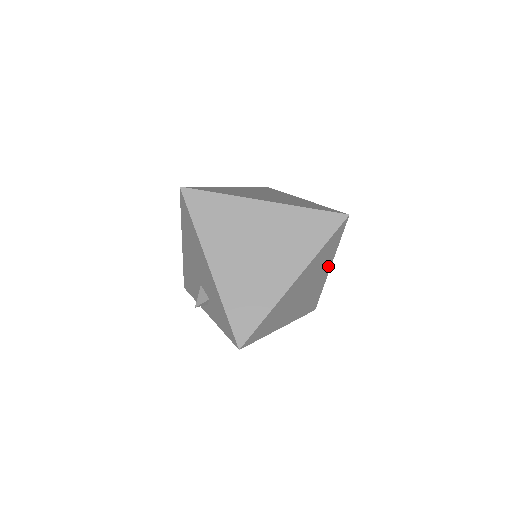
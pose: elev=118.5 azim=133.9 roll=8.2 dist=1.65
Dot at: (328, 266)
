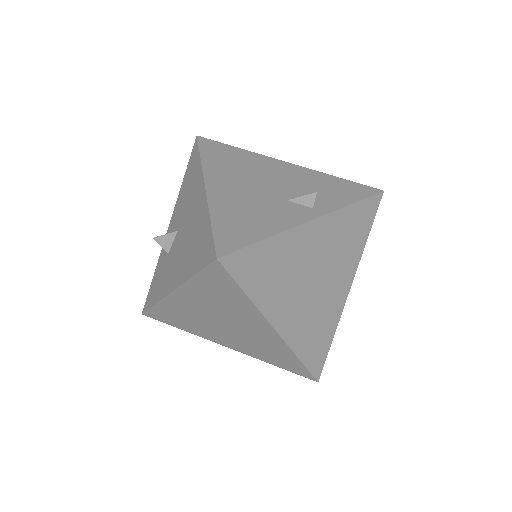
Dot at: occluded
